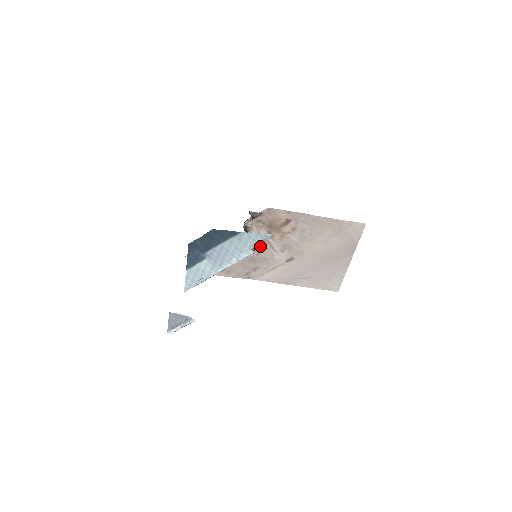
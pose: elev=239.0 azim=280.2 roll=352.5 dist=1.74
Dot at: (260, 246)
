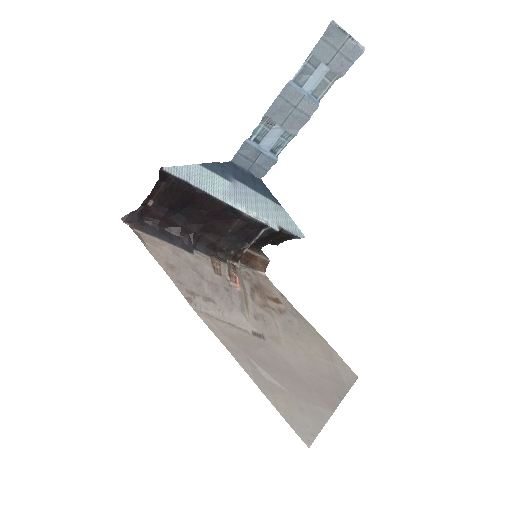
Dot at: (236, 286)
